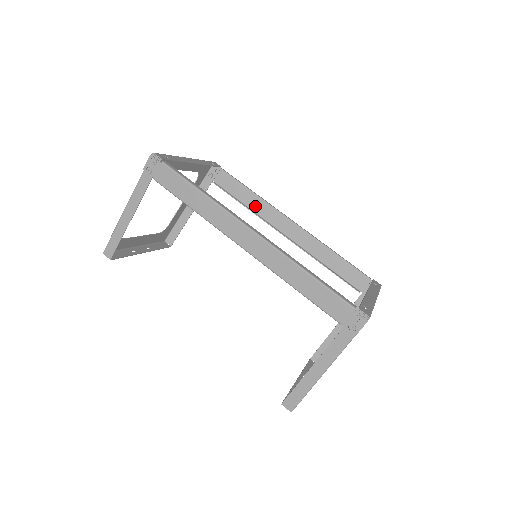
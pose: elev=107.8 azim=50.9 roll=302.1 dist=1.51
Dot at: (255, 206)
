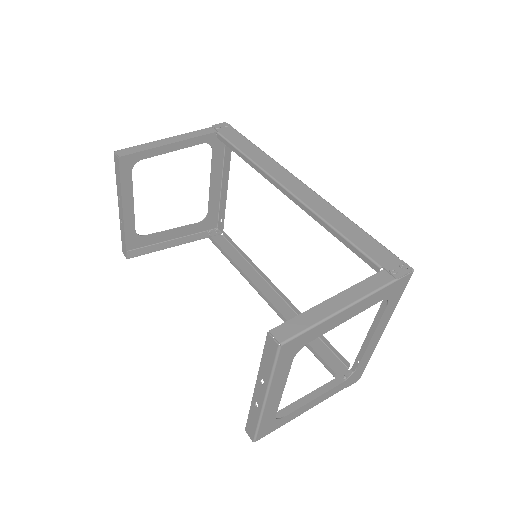
Dot at: (242, 268)
